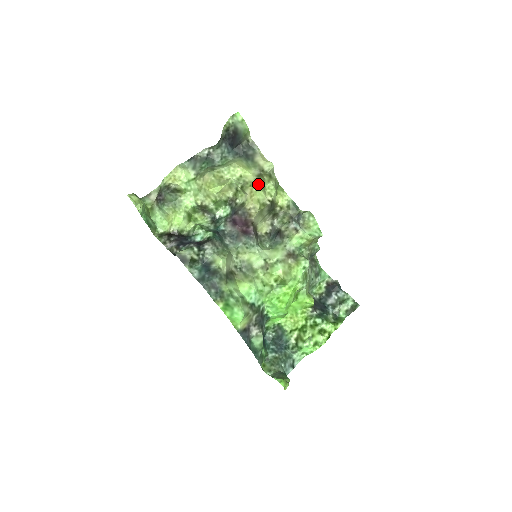
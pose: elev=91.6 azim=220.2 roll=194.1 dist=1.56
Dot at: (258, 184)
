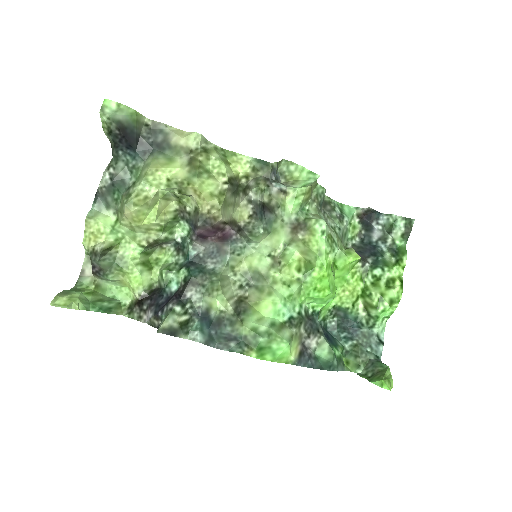
Dot at: (196, 175)
